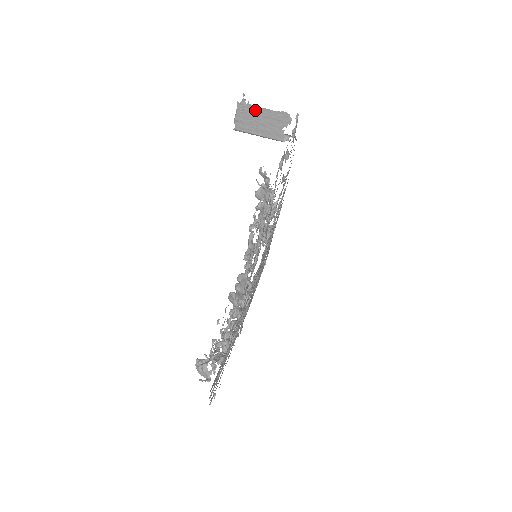
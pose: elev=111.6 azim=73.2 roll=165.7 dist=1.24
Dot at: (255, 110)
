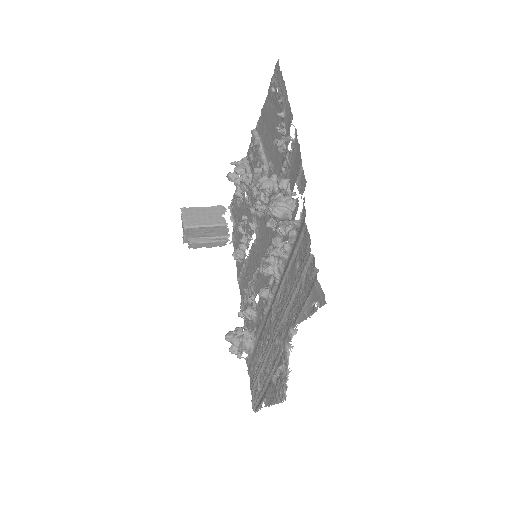
Dot at: (196, 210)
